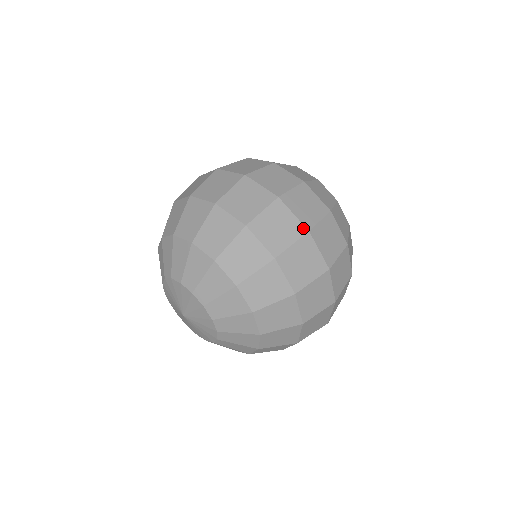
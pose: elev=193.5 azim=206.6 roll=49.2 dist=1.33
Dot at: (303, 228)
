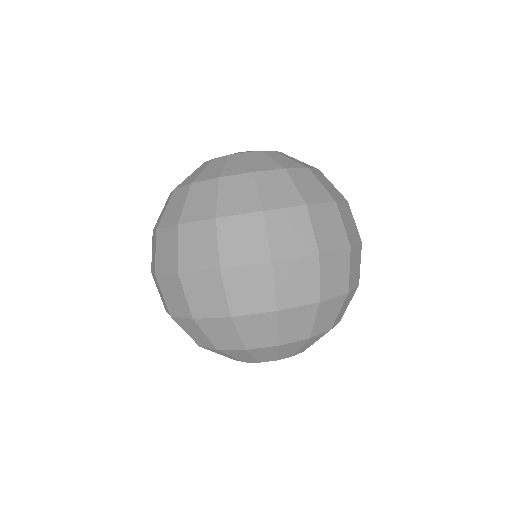
Dot at: (265, 266)
